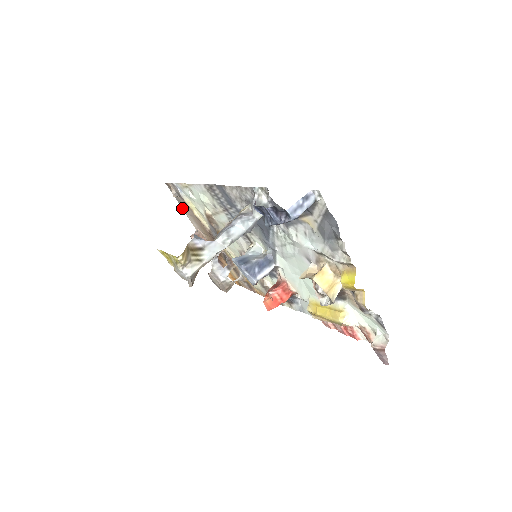
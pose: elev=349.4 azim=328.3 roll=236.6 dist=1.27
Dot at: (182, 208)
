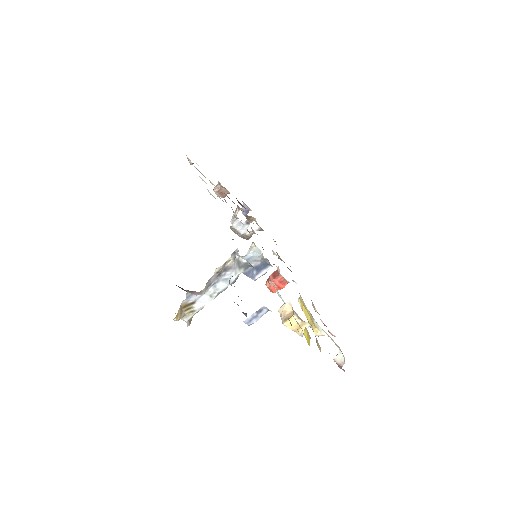
Dot at: occluded
